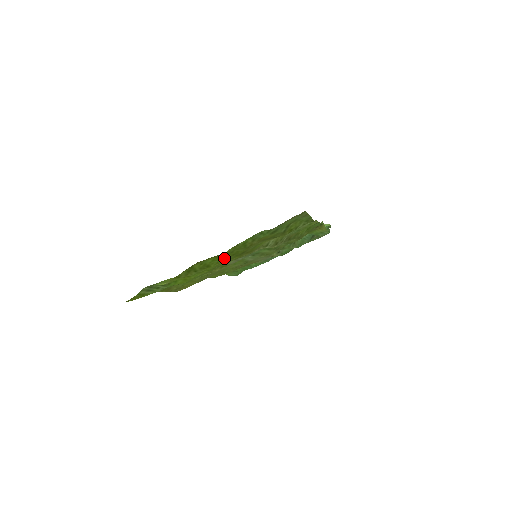
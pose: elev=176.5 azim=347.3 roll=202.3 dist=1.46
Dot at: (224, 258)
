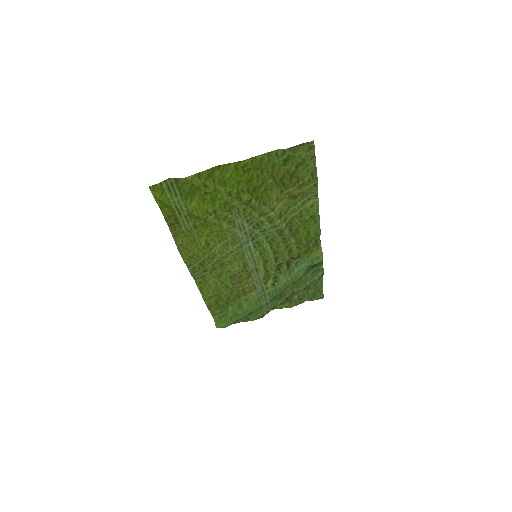
Dot at: (239, 182)
